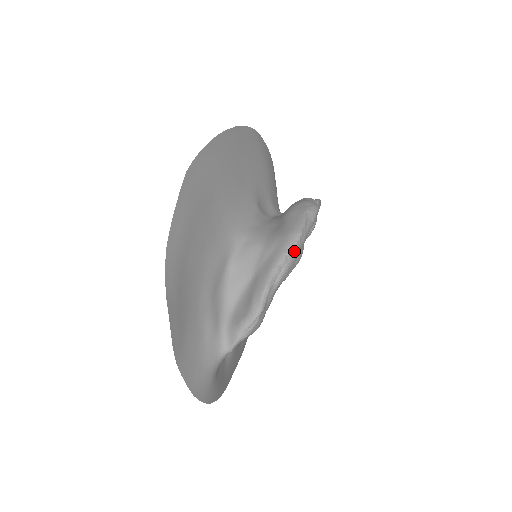
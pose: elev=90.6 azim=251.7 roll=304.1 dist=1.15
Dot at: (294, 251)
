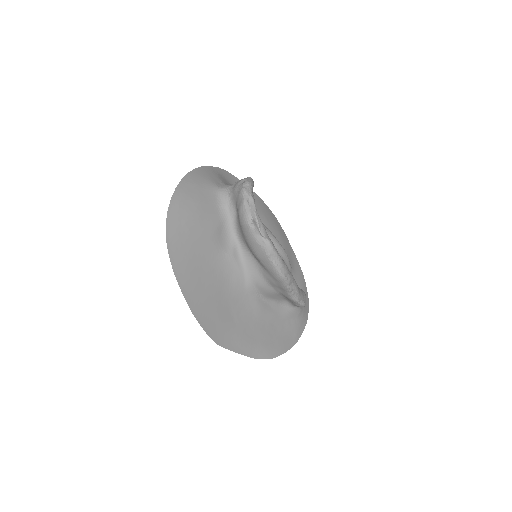
Dot at: (290, 283)
